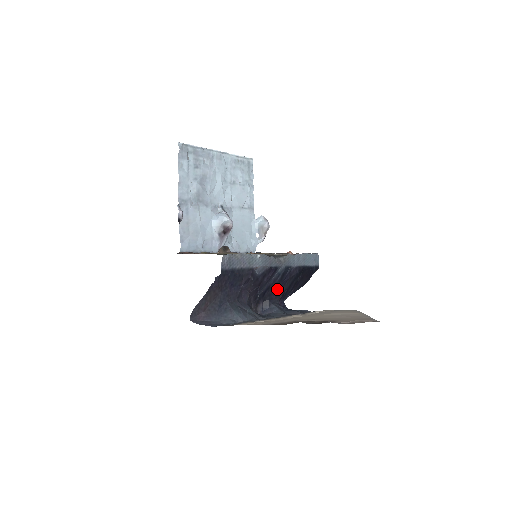
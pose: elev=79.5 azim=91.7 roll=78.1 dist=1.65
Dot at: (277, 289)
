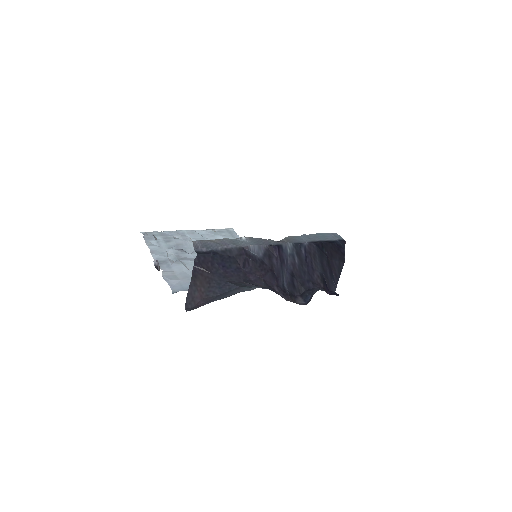
Dot at: (307, 275)
